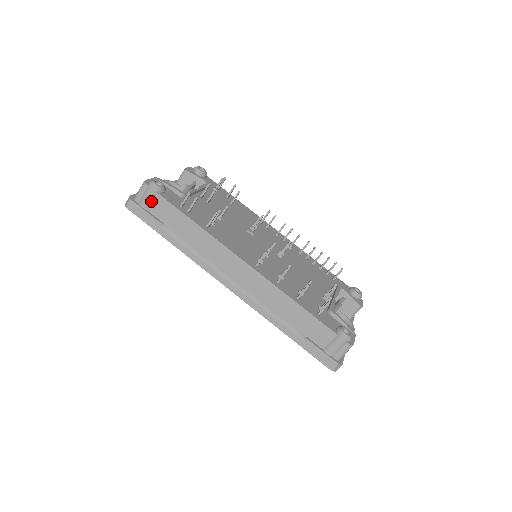
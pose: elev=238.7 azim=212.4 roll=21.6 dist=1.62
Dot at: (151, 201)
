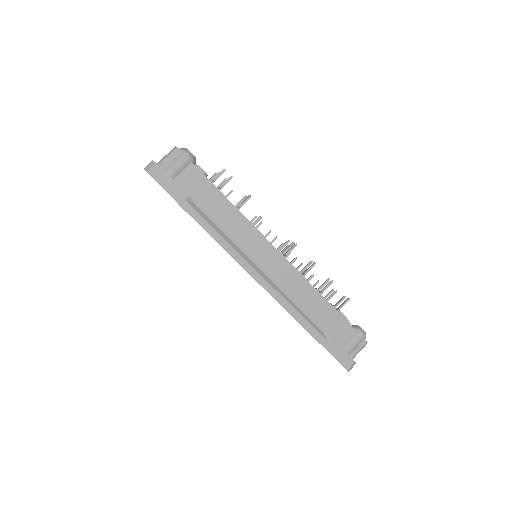
Dot at: (181, 170)
